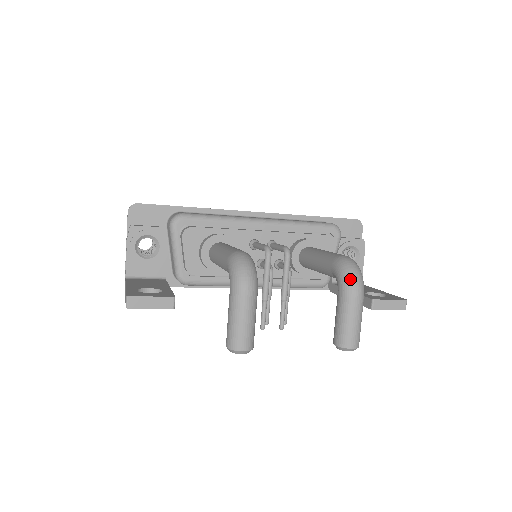
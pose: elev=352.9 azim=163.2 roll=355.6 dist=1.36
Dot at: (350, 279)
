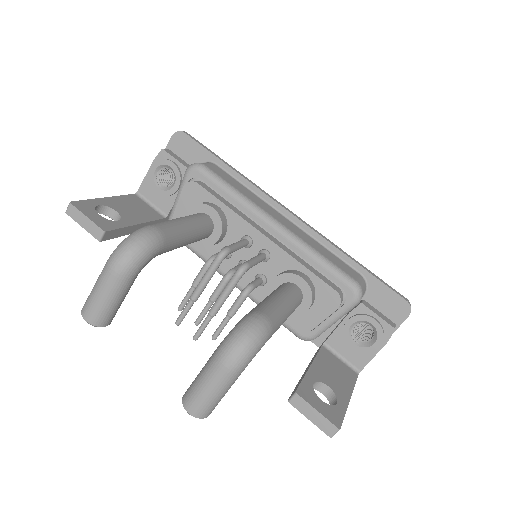
Dot at: (230, 343)
